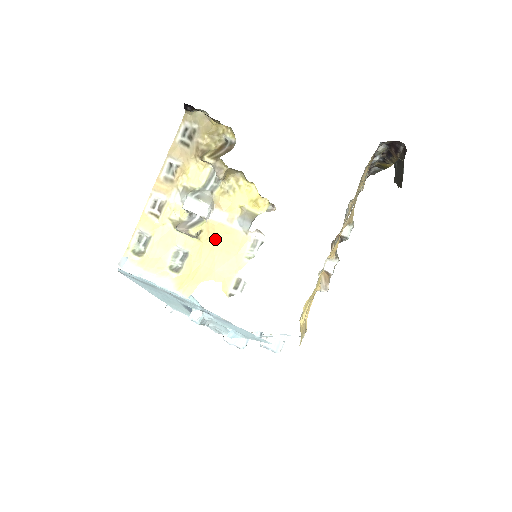
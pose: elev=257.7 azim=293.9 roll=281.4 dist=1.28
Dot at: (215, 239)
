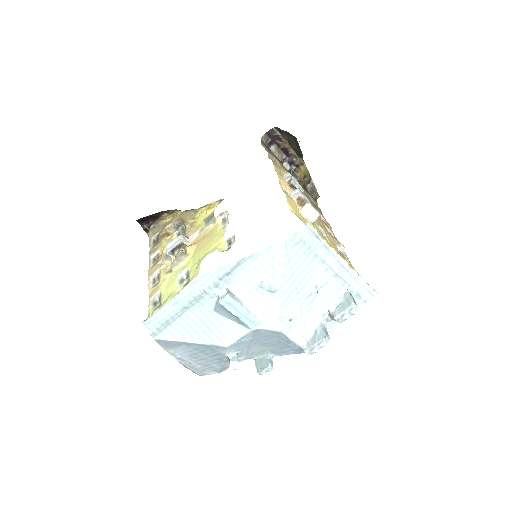
Dot at: (198, 245)
